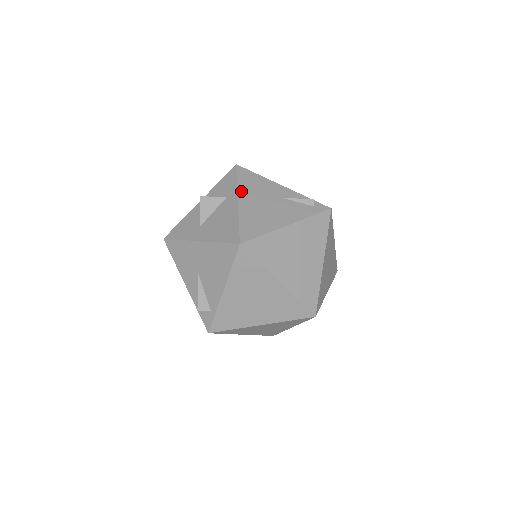
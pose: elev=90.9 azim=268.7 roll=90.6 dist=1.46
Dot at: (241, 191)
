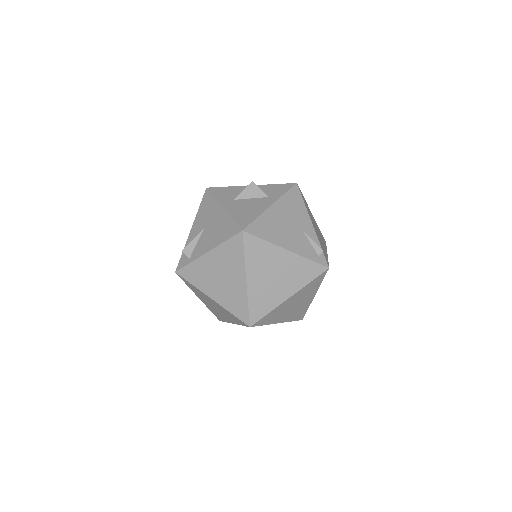
Dot at: (281, 201)
